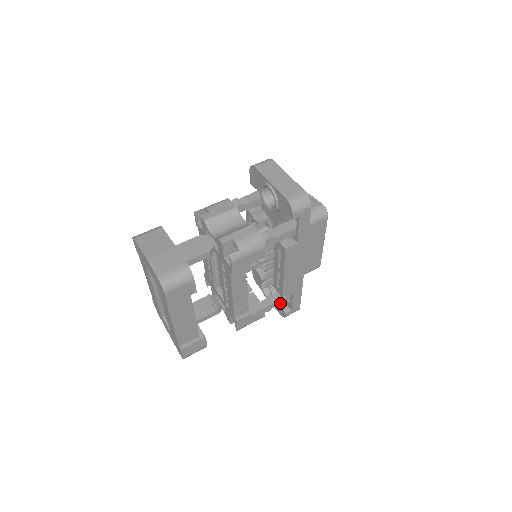
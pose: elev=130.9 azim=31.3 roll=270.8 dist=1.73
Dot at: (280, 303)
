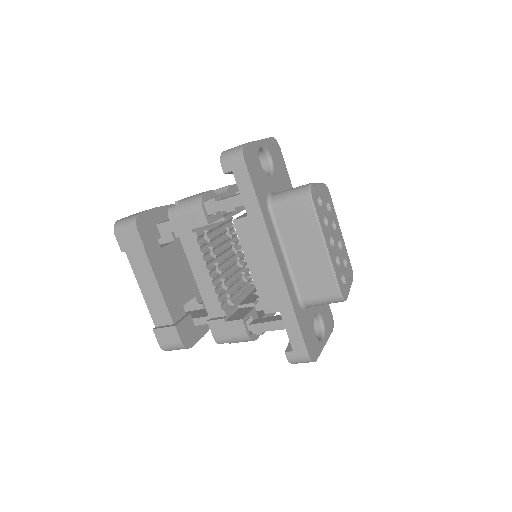
Dot at: (273, 328)
